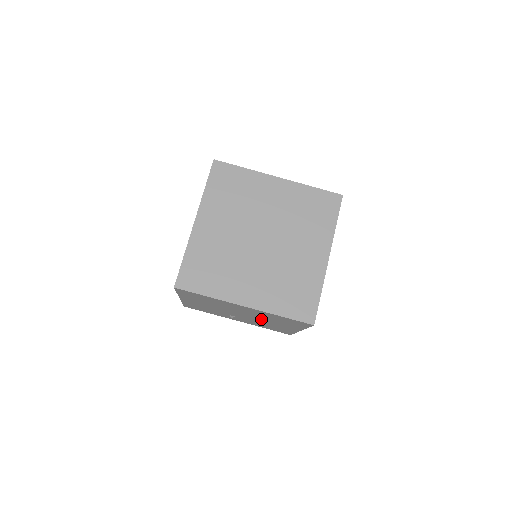
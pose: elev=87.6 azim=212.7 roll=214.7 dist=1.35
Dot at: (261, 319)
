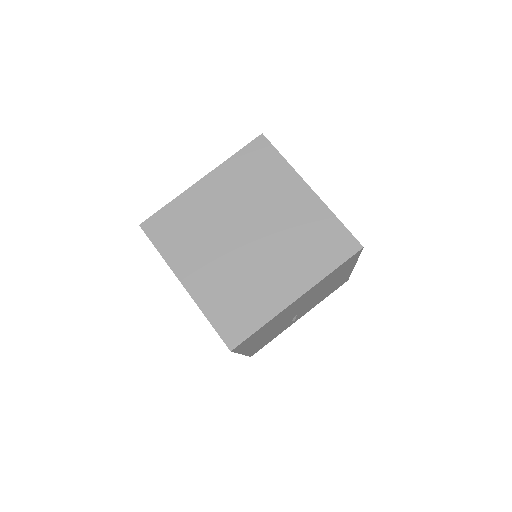
Dot at: (318, 294)
